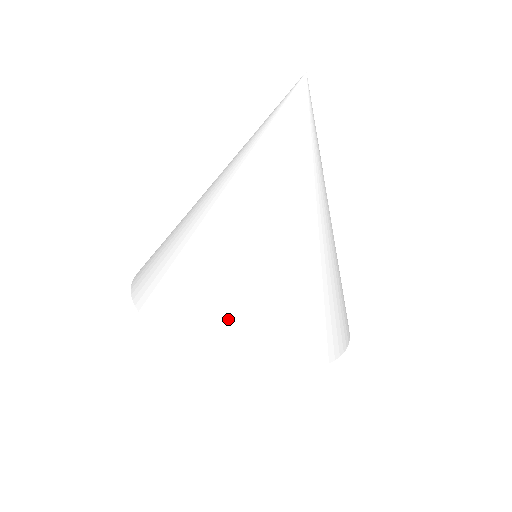
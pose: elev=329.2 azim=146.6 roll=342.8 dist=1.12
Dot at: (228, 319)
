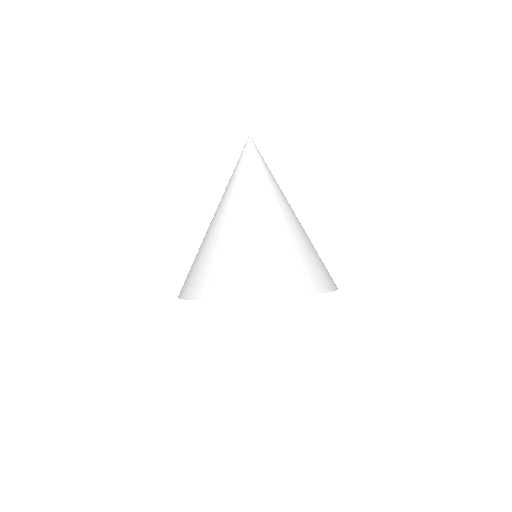
Dot at: (271, 272)
